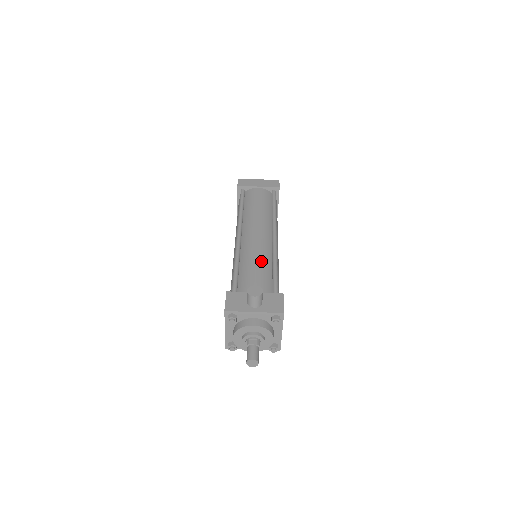
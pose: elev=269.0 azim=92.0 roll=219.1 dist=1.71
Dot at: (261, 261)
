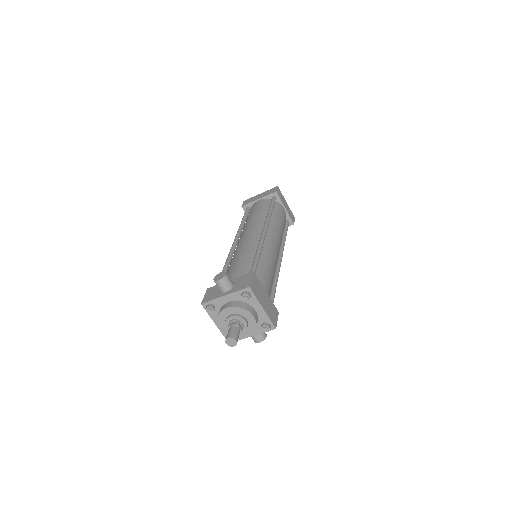
Dot at: (244, 255)
